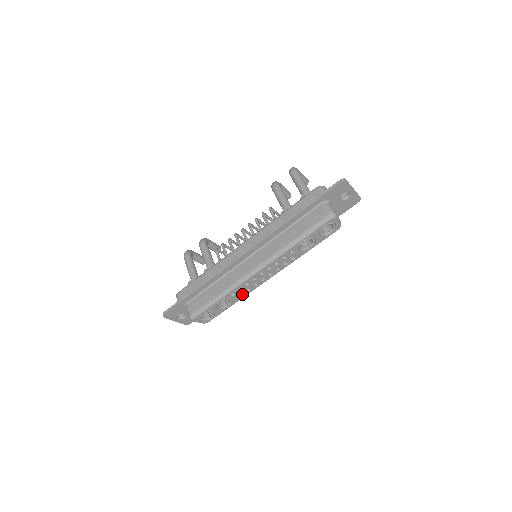
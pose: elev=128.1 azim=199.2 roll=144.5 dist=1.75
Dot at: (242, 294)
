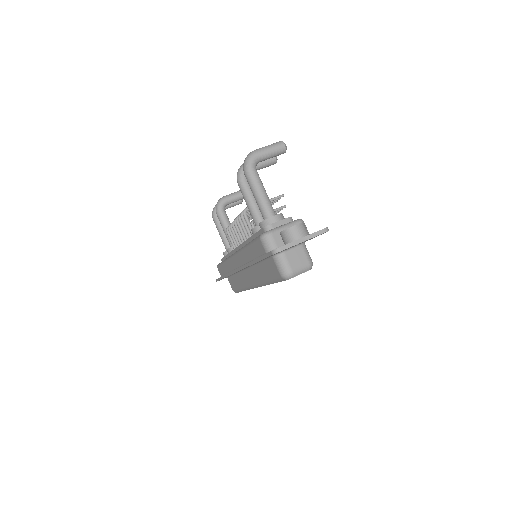
Dot at: occluded
